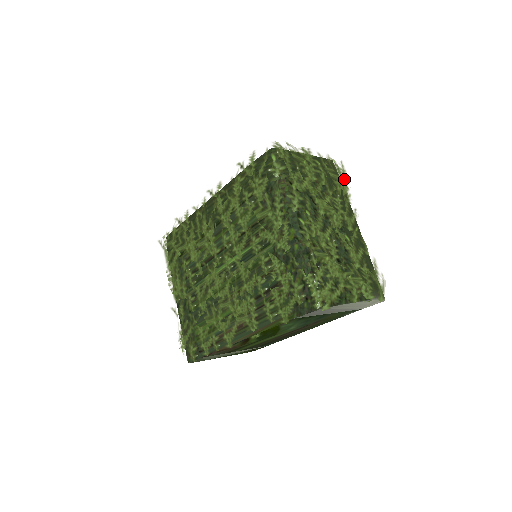
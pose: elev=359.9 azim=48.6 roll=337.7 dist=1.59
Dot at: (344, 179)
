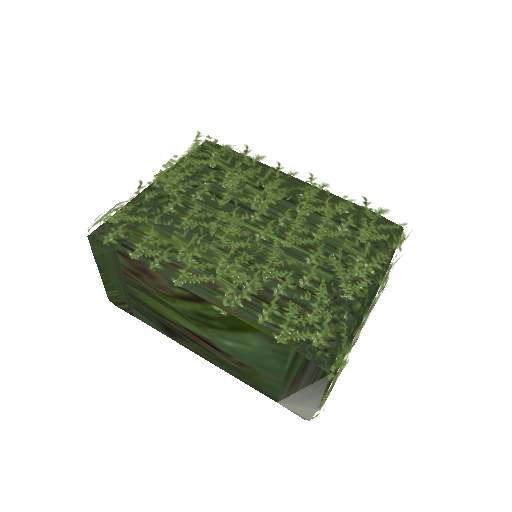
Dot at: occluded
